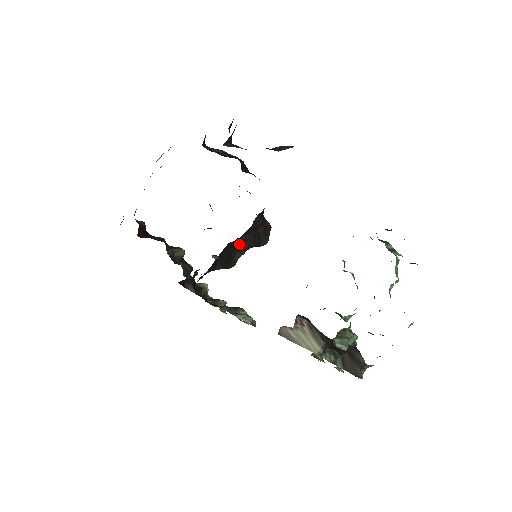
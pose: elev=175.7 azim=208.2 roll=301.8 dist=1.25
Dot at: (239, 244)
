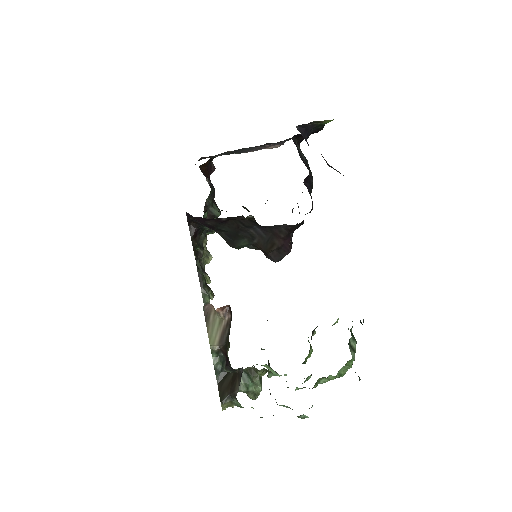
Dot at: (252, 231)
